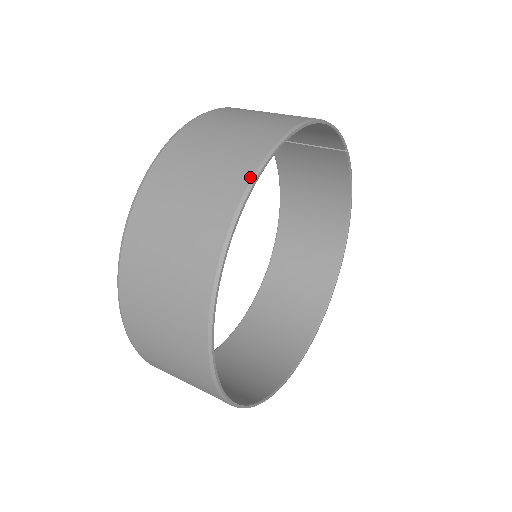
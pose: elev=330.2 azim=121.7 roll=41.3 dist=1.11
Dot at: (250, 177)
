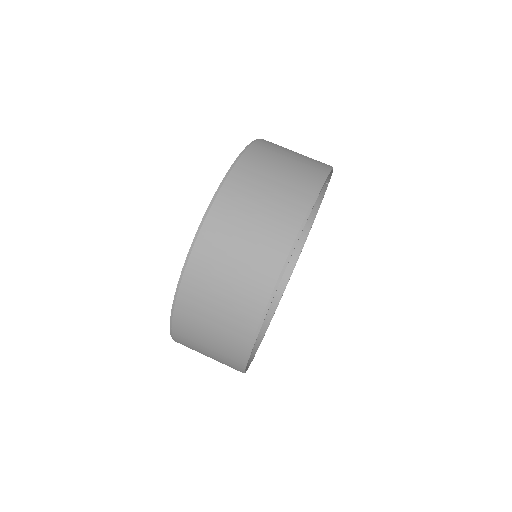
Dot at: (305, 213)
